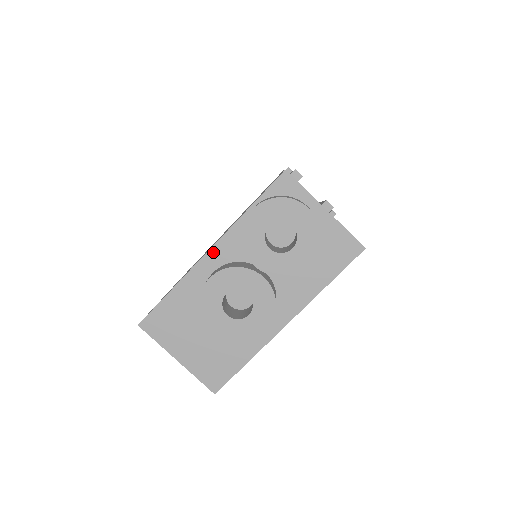
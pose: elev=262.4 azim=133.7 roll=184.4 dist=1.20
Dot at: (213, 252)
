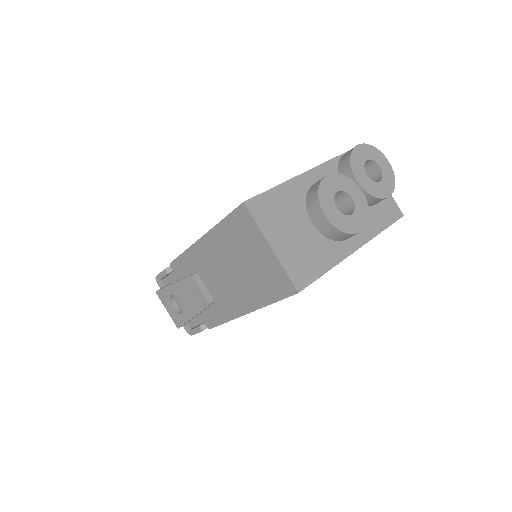
Dot at: (313, 172)
